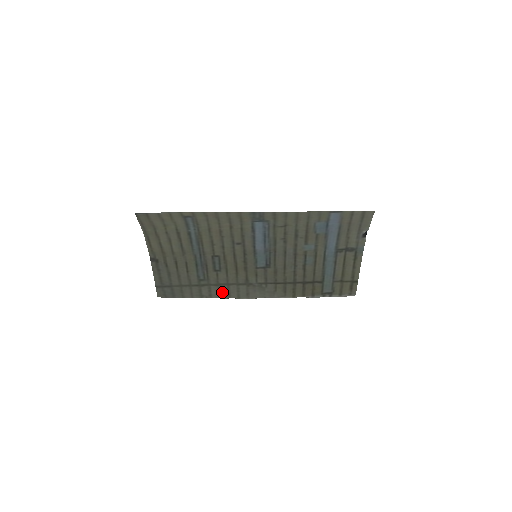
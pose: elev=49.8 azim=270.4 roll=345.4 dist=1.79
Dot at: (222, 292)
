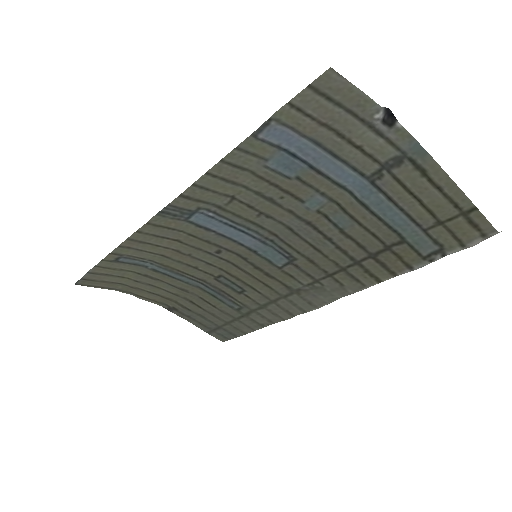
Dot at: (278, 313)
